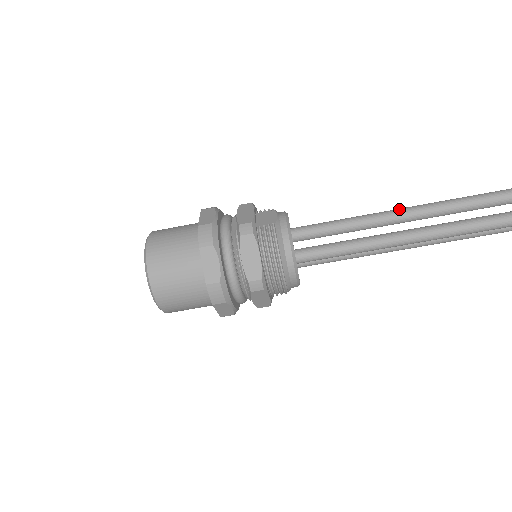
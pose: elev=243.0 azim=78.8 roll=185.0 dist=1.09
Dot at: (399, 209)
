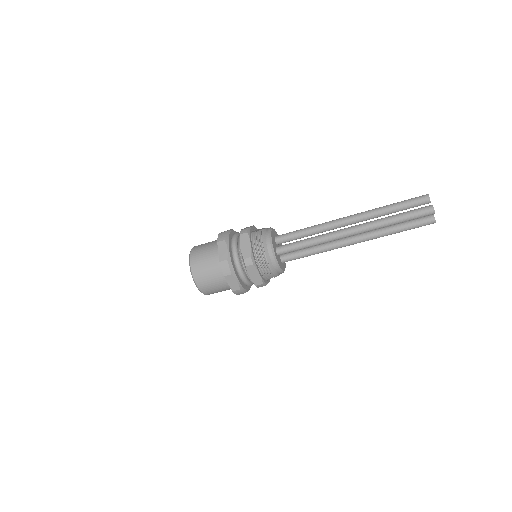
Dot at: (339, 218)
